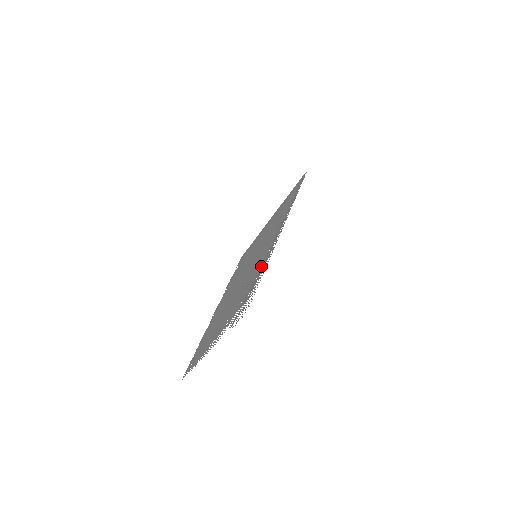
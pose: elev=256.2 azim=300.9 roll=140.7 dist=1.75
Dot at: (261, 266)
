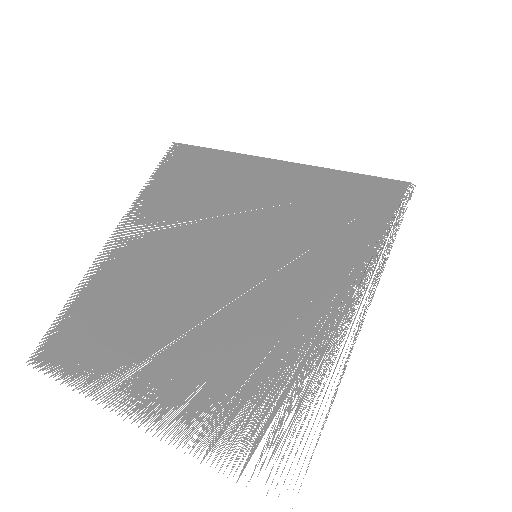
Dot at: occluded
